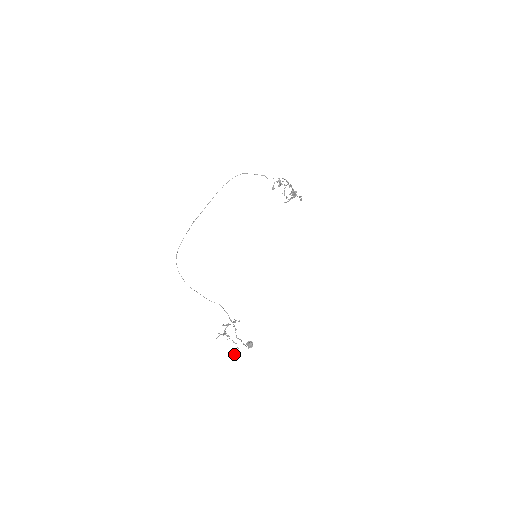
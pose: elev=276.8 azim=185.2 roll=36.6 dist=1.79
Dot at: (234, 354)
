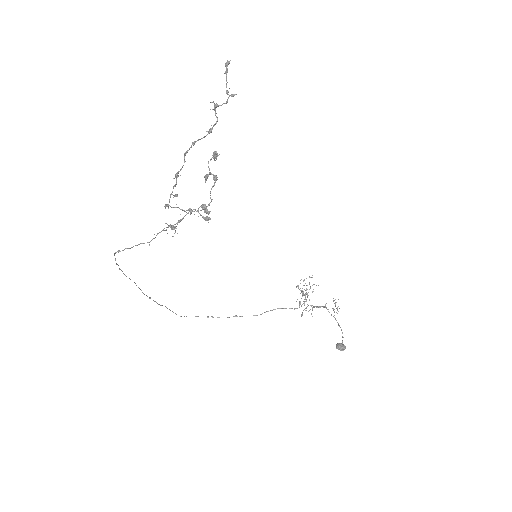
Dot at: occluded
